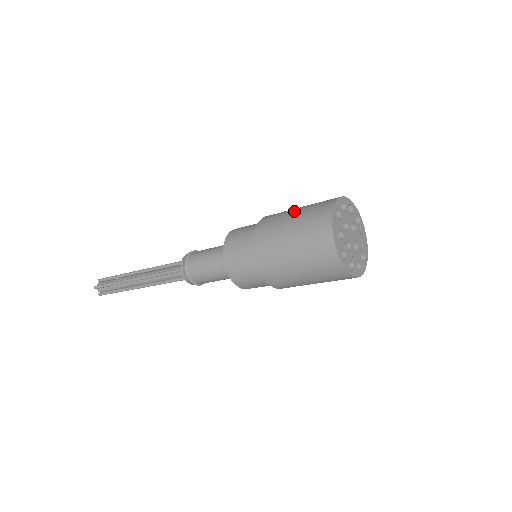
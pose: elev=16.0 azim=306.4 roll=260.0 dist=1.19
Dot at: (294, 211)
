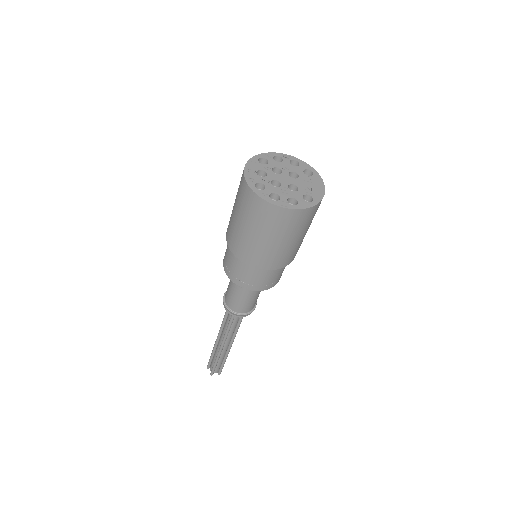
Dot at: occluded
